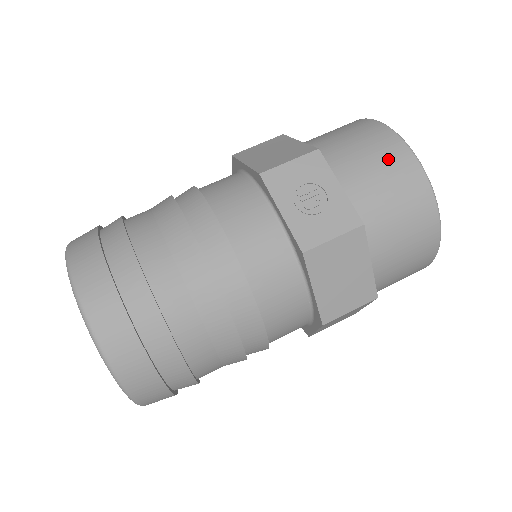
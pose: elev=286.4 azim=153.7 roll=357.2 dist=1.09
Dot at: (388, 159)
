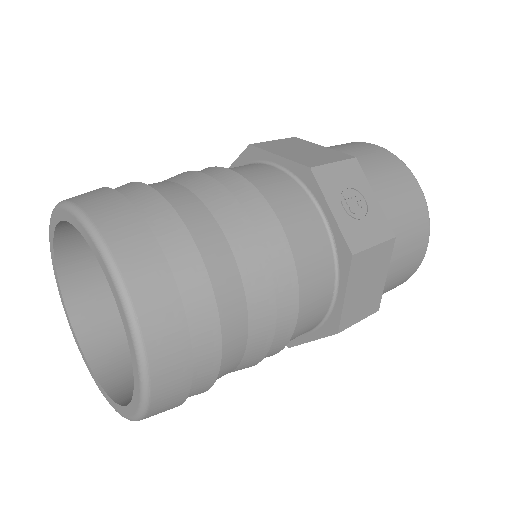
Dot at: (402, 182)
